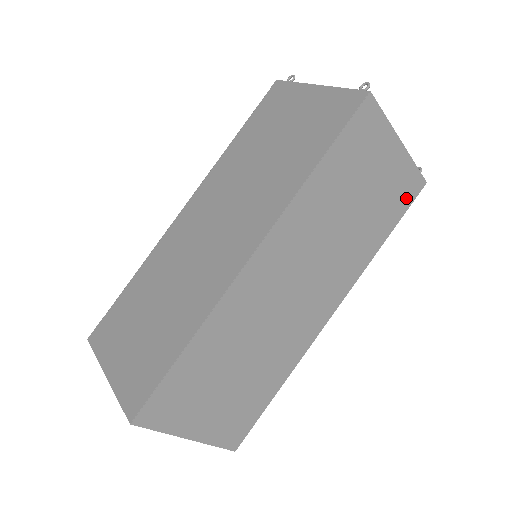
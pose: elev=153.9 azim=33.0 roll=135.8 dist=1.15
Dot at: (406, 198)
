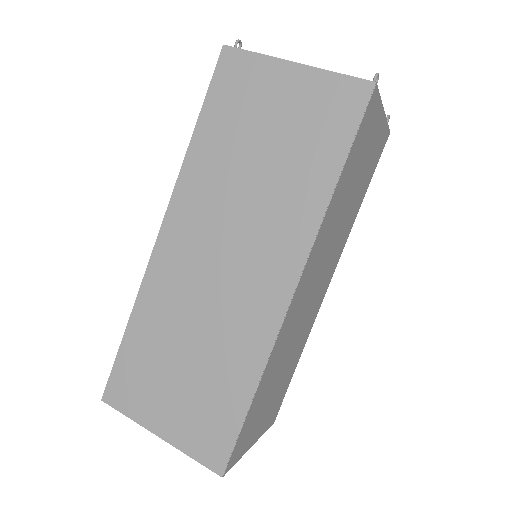
Dot at: (346, 115)
